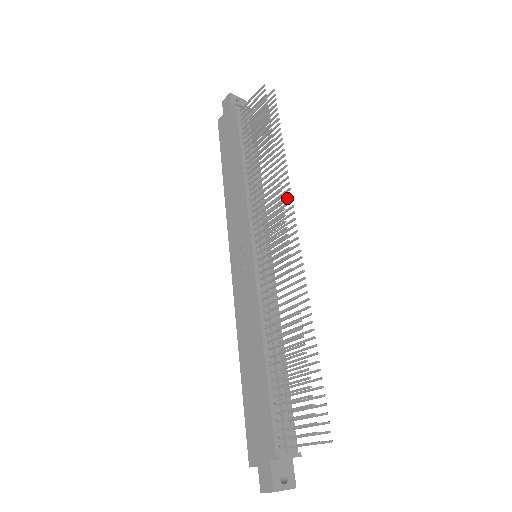
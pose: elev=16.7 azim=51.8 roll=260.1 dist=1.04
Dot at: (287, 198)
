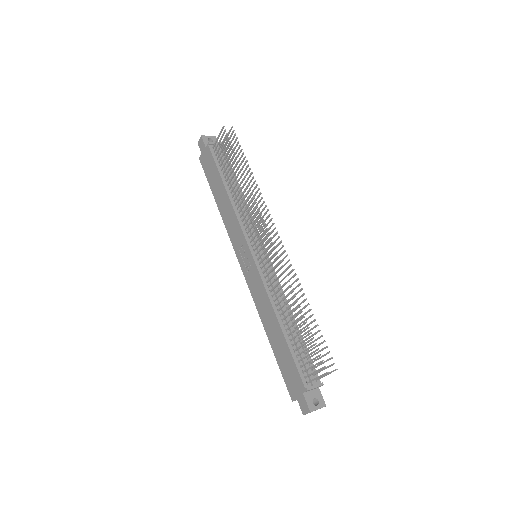
Dot at: (264, 209)
